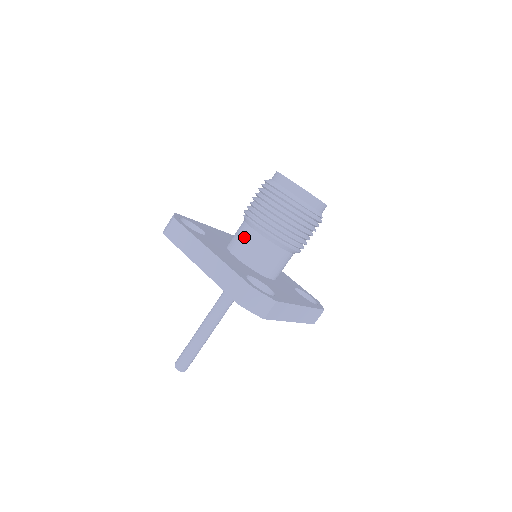
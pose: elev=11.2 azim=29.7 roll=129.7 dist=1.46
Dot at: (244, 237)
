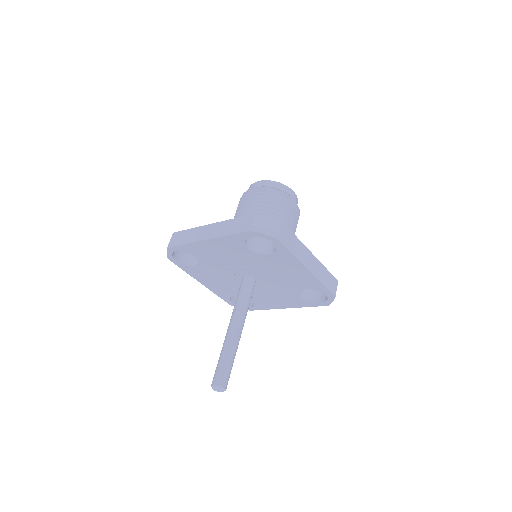
Dot at: occluded
